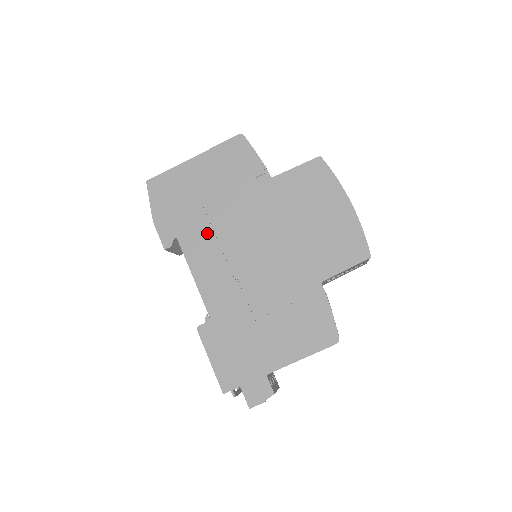
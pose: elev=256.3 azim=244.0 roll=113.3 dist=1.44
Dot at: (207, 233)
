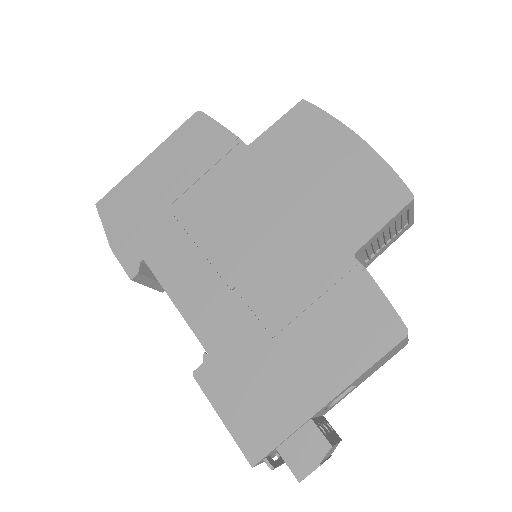
Dot at: (181, 241)
